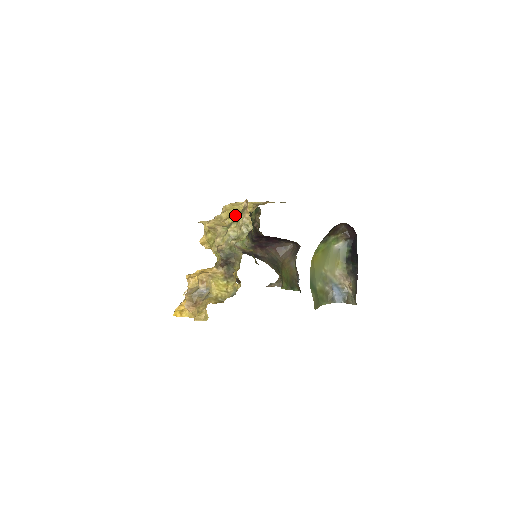
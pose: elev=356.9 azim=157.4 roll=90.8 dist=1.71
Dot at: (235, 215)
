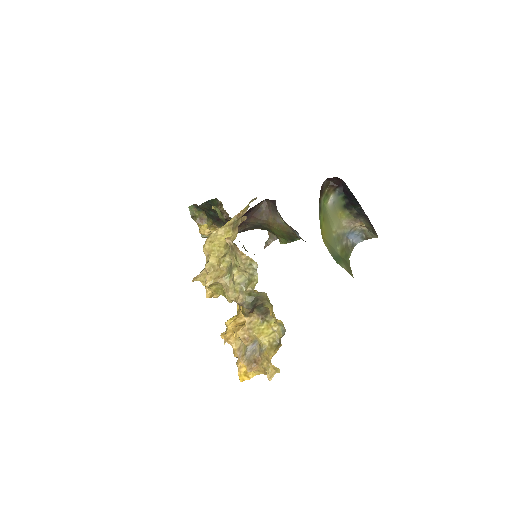
Dot at: (226, 257)
